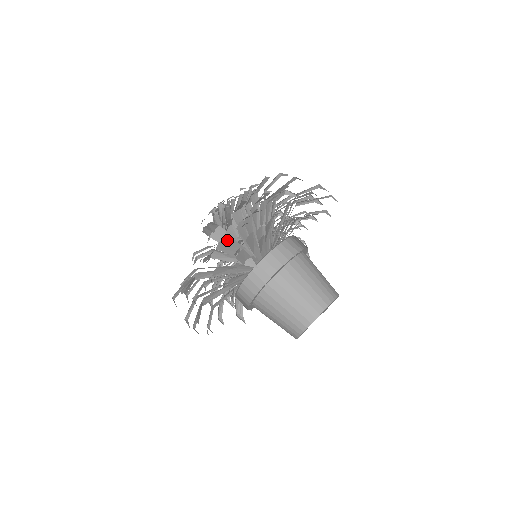
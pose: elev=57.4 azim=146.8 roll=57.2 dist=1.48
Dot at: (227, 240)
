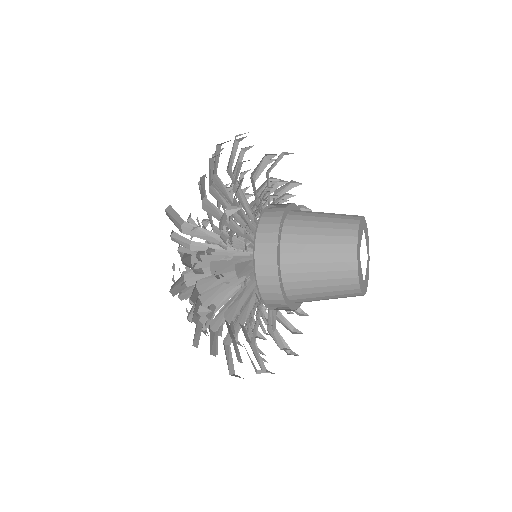
Dot at: (226, 339)
